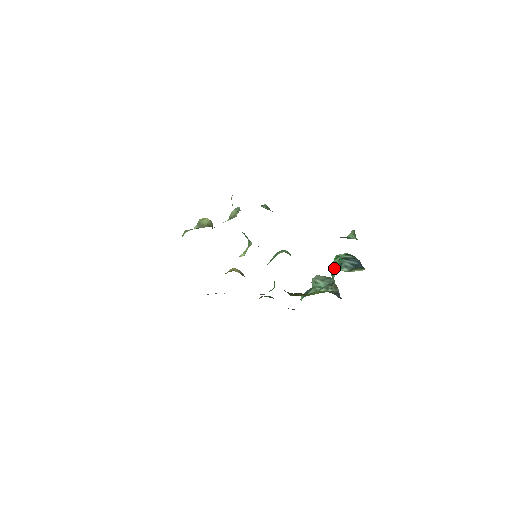
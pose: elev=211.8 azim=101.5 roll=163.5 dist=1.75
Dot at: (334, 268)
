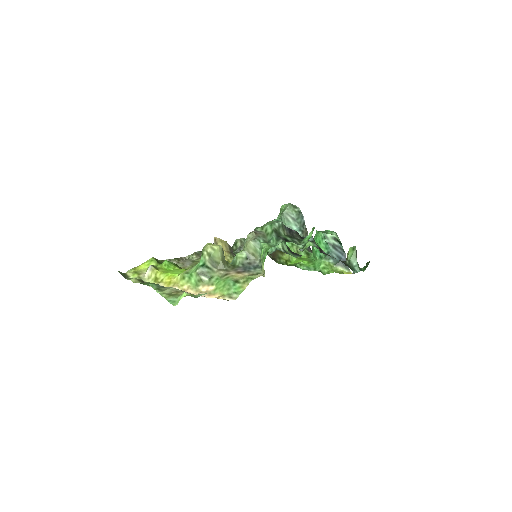
Dot at: occluded
